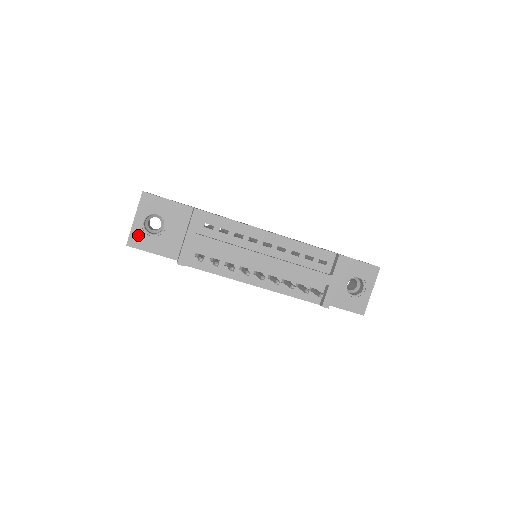
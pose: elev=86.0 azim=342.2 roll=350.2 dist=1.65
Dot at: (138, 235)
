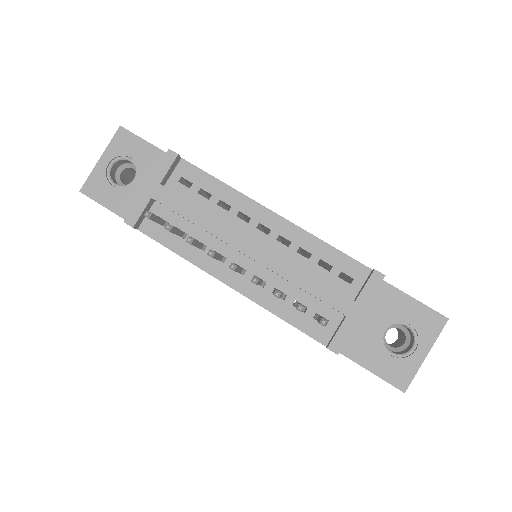
Dot at: (98, 181)
